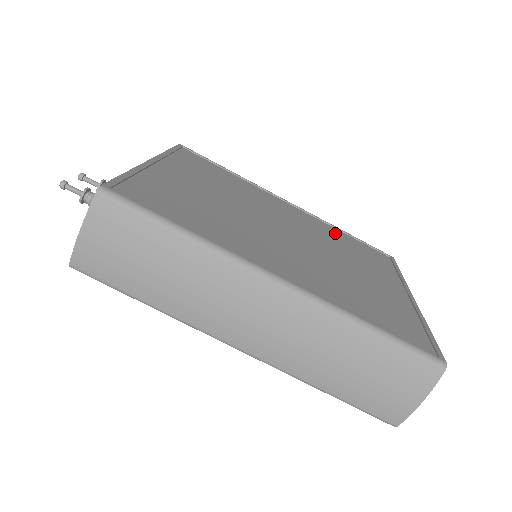
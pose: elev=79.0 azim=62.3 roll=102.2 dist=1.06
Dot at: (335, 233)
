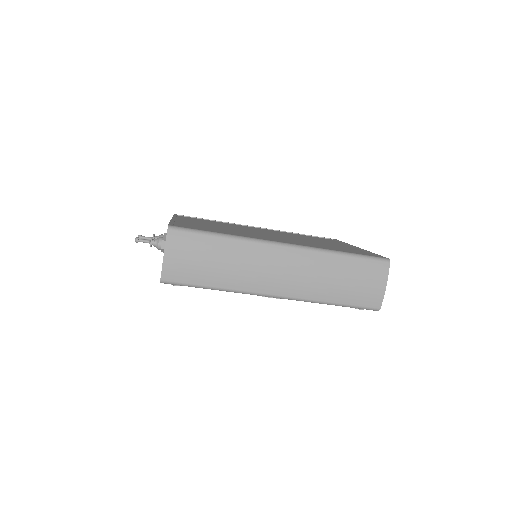
Dot at: (294, 234)
